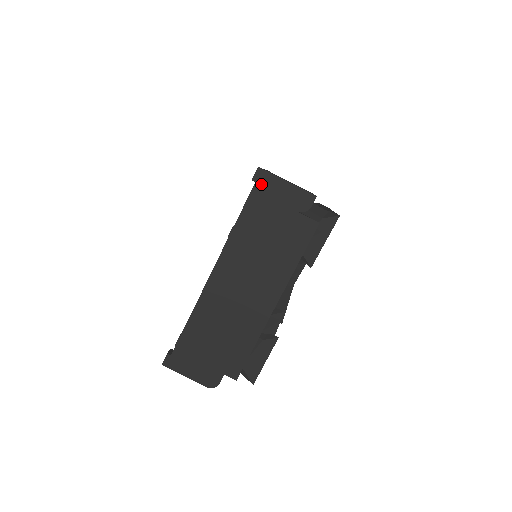
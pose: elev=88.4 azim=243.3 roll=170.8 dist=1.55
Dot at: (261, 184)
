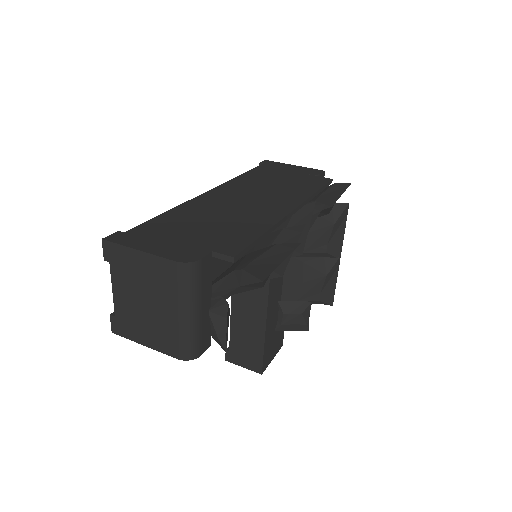
Dot at: (269, 164)
